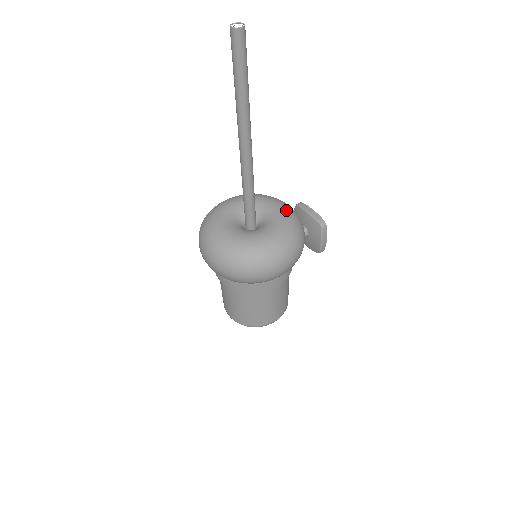
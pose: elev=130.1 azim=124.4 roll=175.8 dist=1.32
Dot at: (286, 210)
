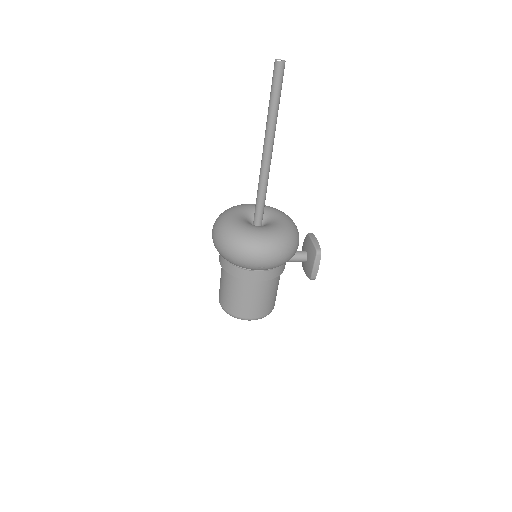
Dot at: (289, 223)
